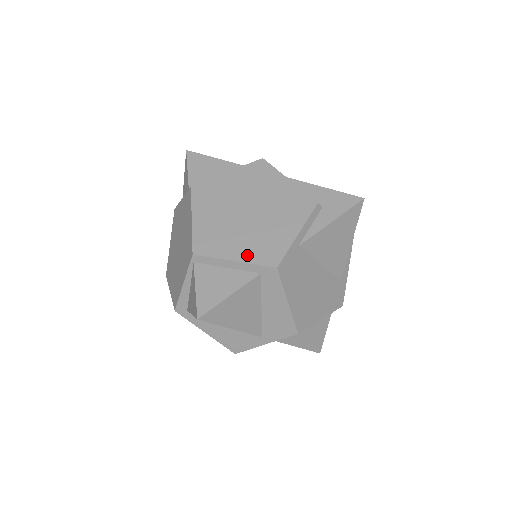
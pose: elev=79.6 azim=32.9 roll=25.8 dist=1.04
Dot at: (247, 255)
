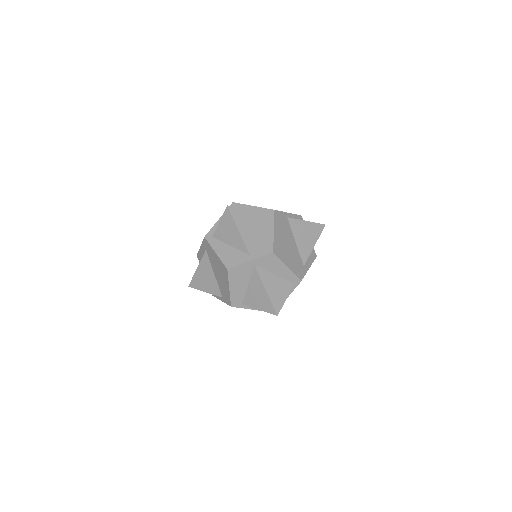
Dot at: (260, 207)
